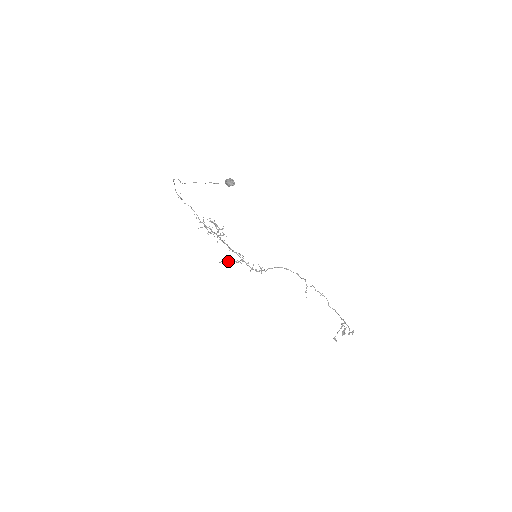
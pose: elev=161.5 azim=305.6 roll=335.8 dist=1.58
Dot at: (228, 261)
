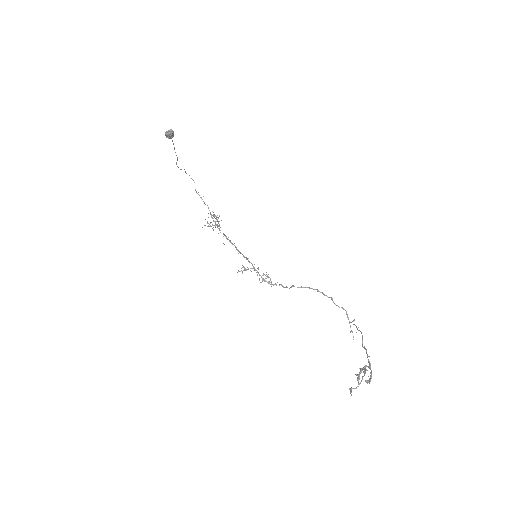
Dot at: (242, 271)
